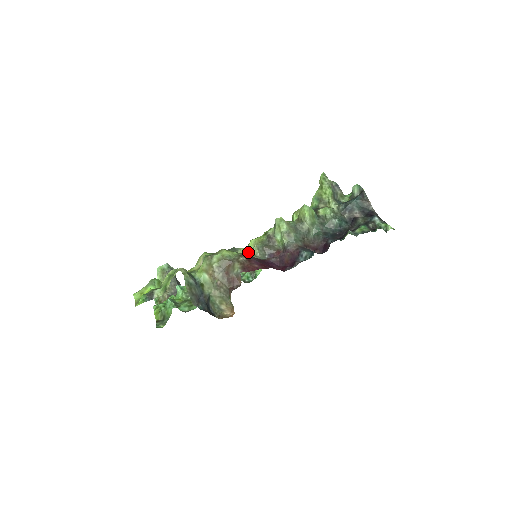
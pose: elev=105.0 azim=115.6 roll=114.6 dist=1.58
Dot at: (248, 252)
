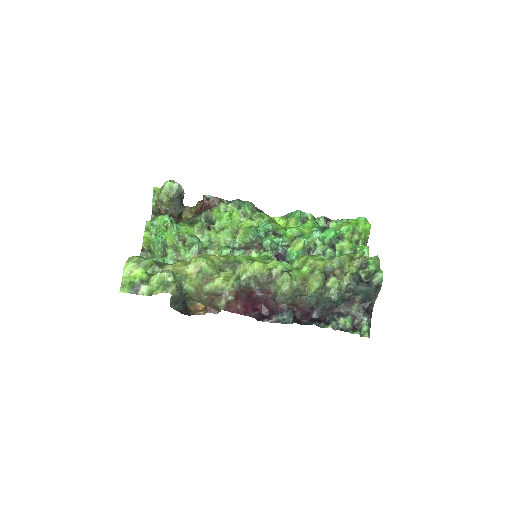
Dot at: (246, 271)
